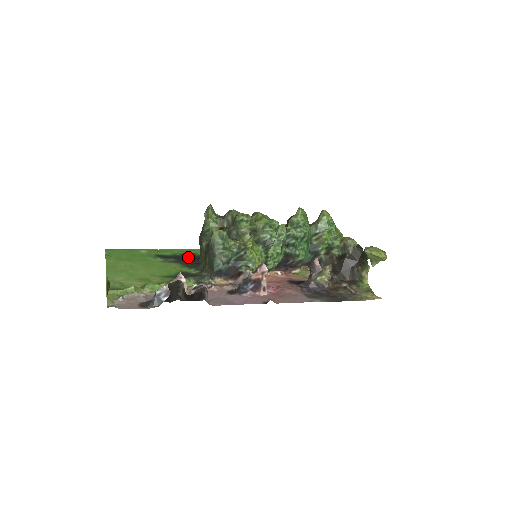
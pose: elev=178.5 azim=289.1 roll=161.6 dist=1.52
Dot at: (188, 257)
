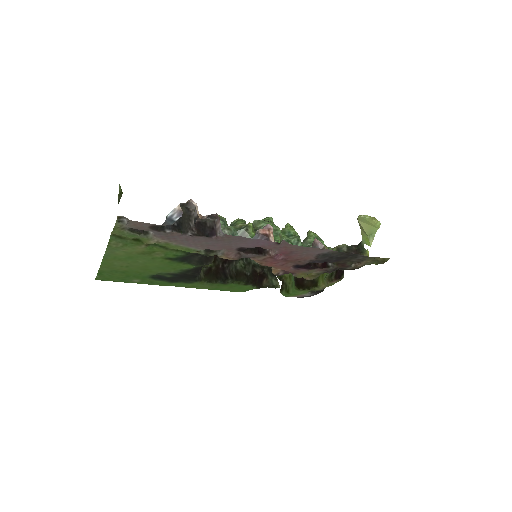
Dot at: (185, 279)
